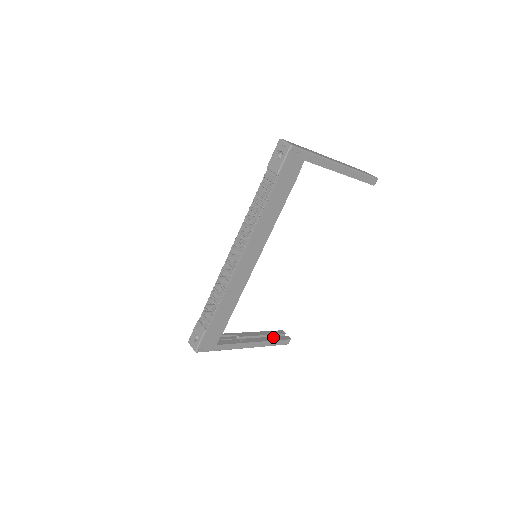
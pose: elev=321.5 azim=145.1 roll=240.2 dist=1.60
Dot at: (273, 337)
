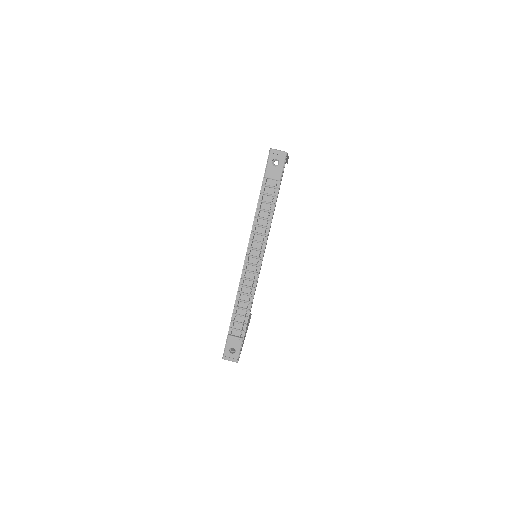
Dot at: occluded
